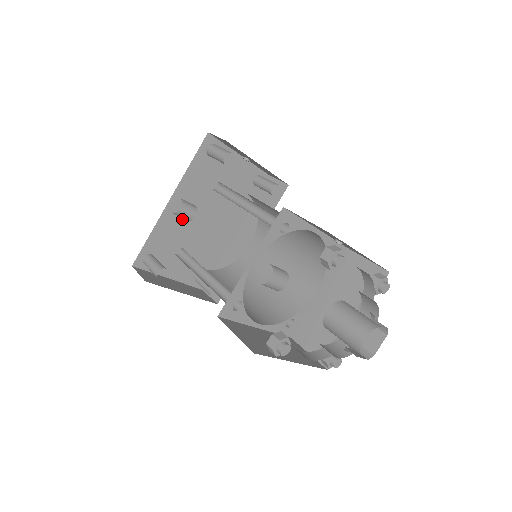
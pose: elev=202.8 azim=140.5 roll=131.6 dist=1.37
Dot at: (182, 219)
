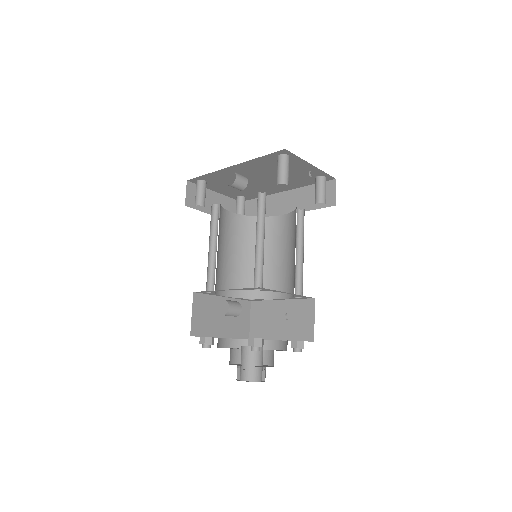
Dot at: occluded
